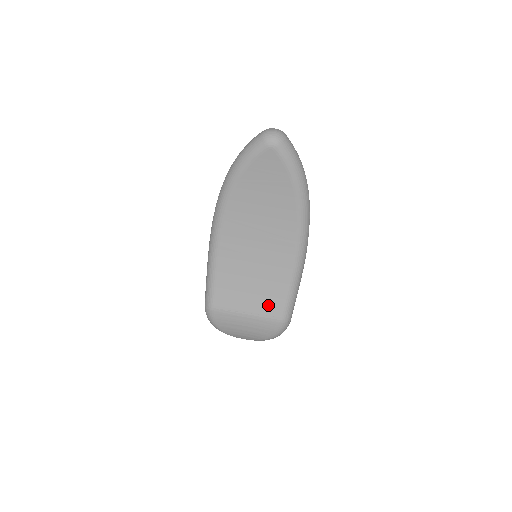
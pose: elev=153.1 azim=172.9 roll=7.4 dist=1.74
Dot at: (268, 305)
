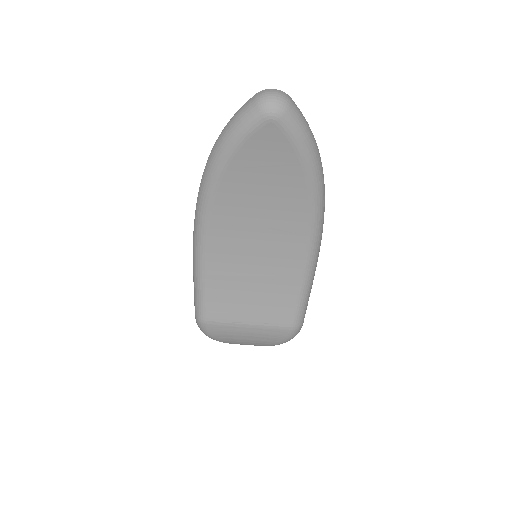
Dot at: (275, 312)
